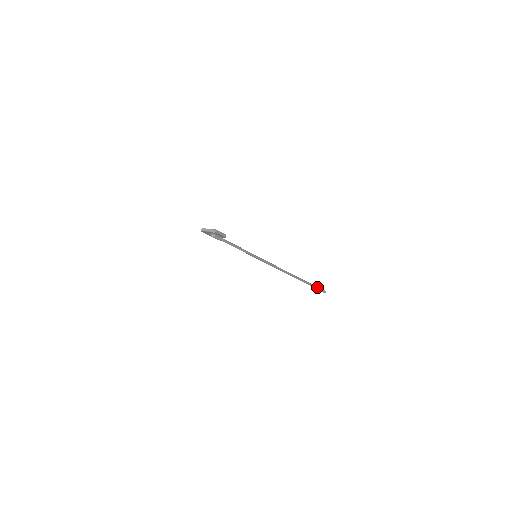
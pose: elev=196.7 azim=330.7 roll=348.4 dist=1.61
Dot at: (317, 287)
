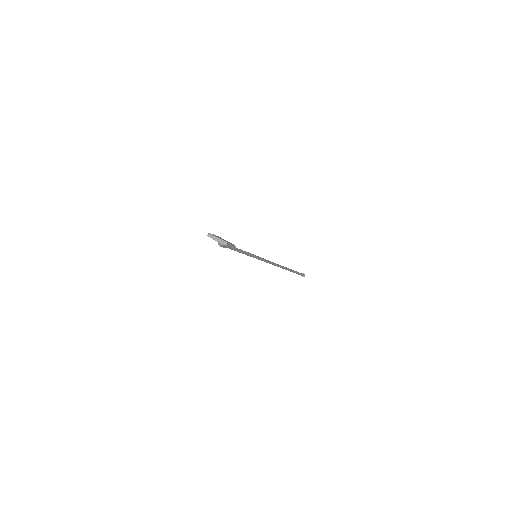
Dot at: (299, 273)
